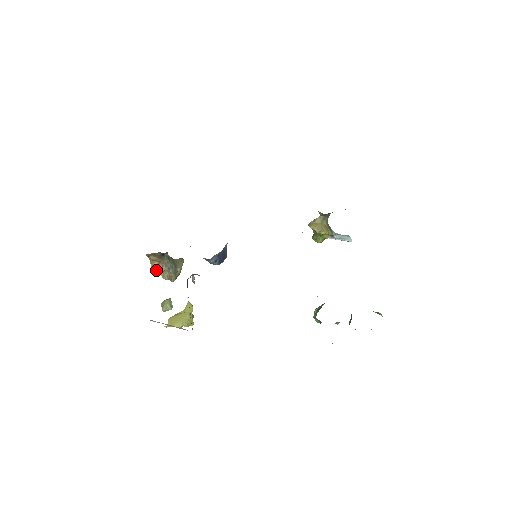
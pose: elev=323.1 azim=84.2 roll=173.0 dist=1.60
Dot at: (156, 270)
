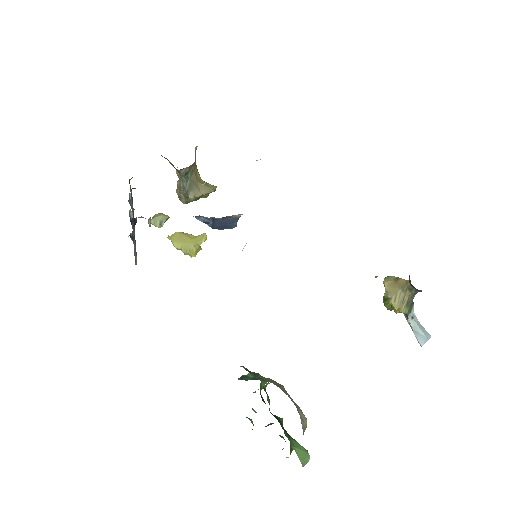
Dot at: occluded
